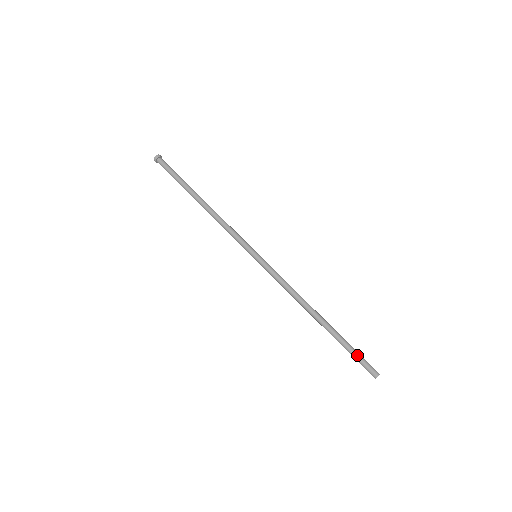
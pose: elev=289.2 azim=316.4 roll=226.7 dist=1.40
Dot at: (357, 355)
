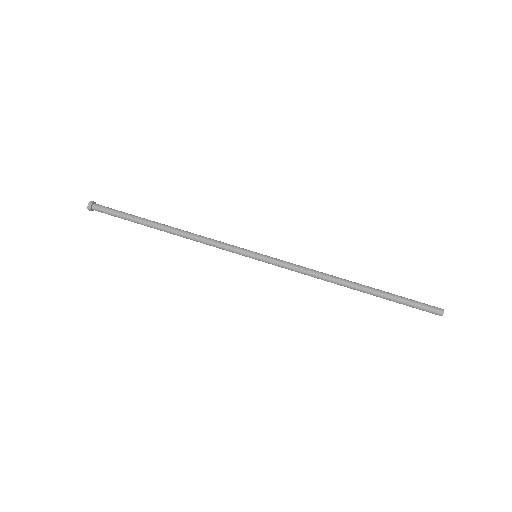
Dot at: (413, 301)
